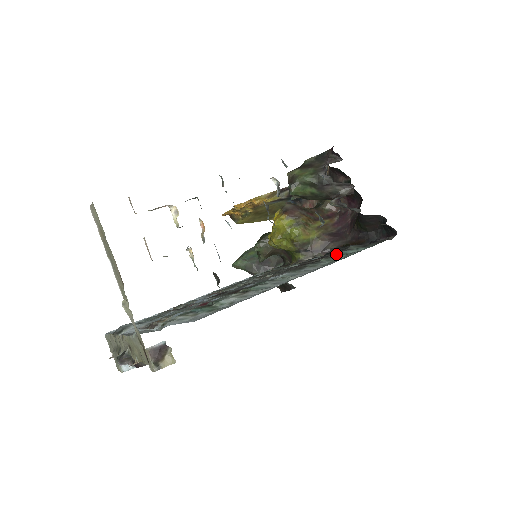
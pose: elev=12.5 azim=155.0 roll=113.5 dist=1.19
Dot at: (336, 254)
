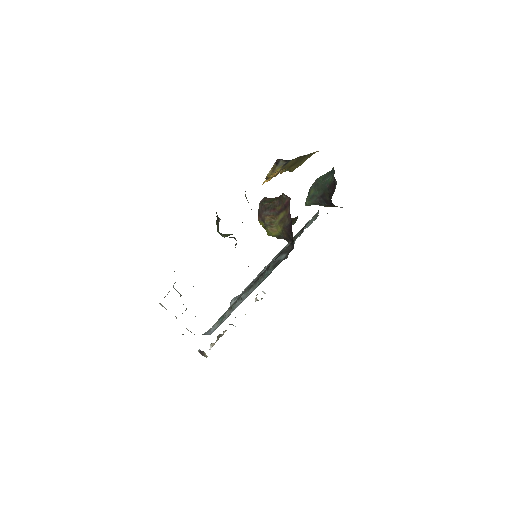
Dot at: (264, 274)
